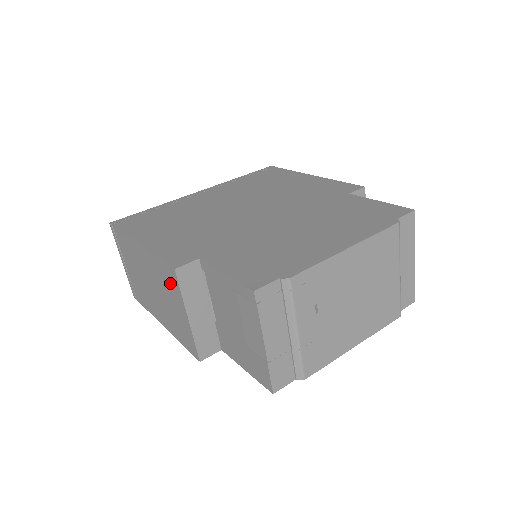
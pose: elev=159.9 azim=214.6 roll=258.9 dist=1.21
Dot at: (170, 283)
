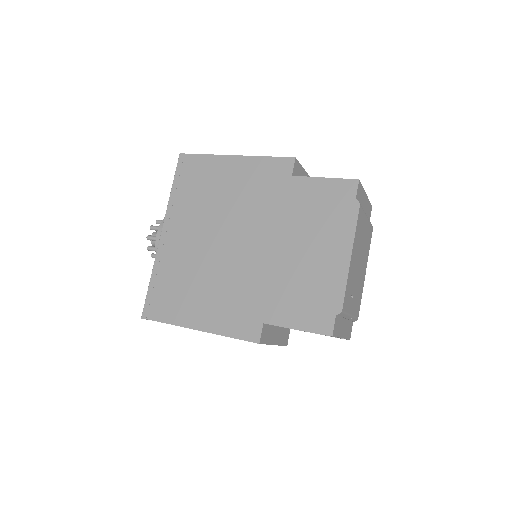
Dot at: occluded
